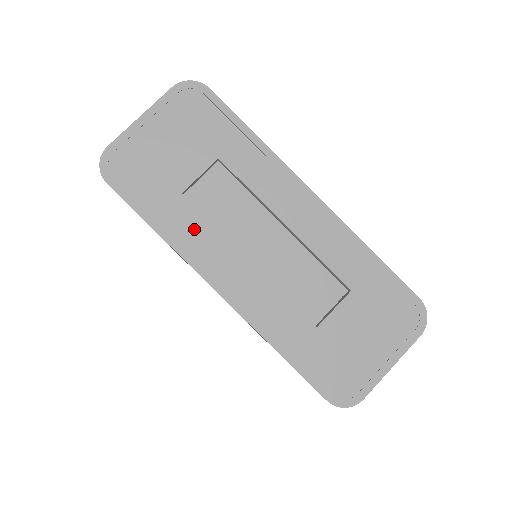
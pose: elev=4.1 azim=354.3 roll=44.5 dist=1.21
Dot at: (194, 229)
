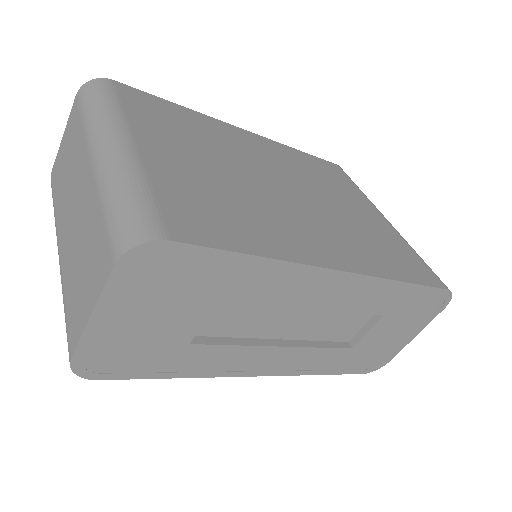
Dot at: (217, 357)
